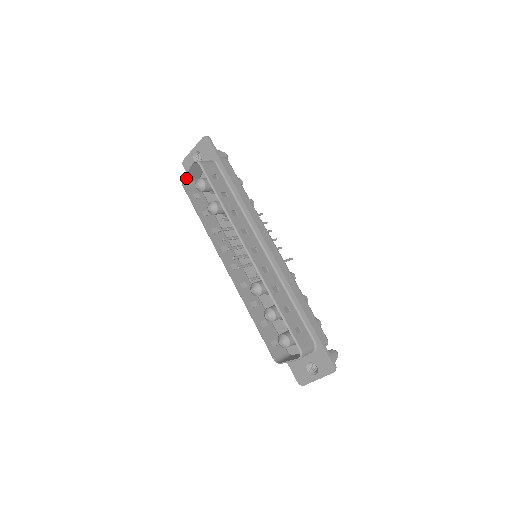
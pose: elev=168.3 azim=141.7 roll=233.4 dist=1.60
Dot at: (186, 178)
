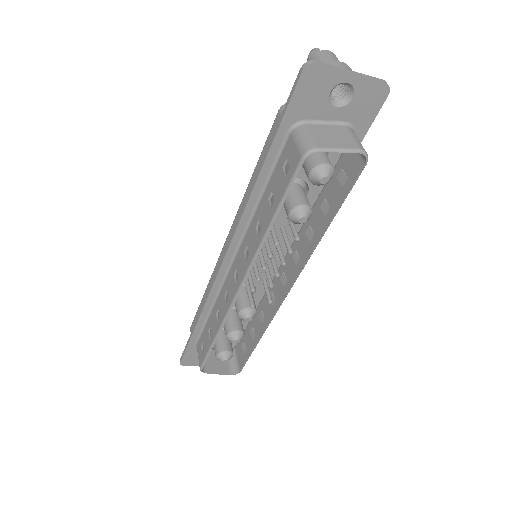
Dot at: (318, 146)
